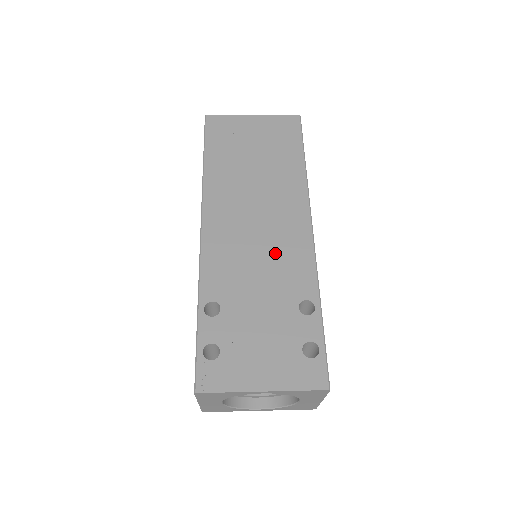
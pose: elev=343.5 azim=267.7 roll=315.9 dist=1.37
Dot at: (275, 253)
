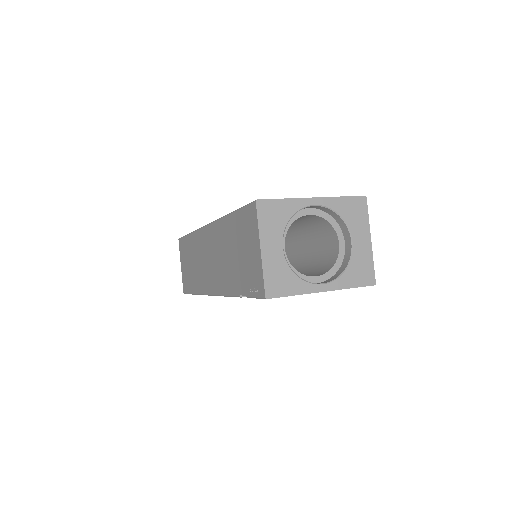
Dot at: occluded
